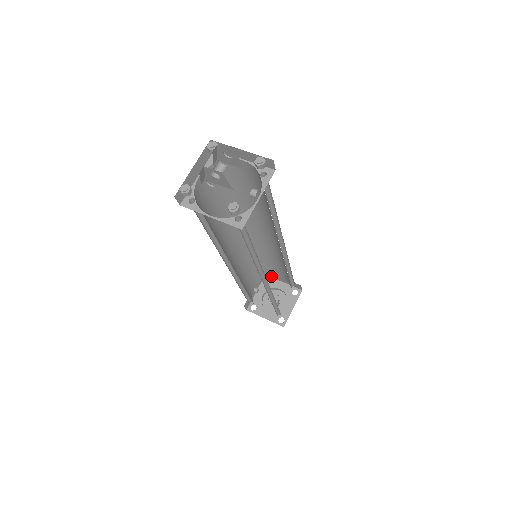
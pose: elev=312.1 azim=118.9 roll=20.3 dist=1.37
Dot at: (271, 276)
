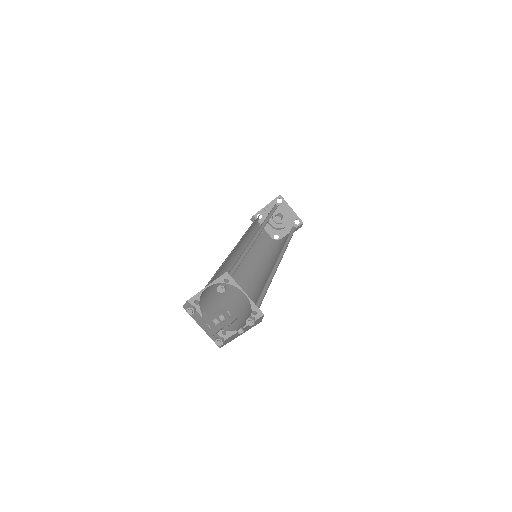
Dot at: occluded
